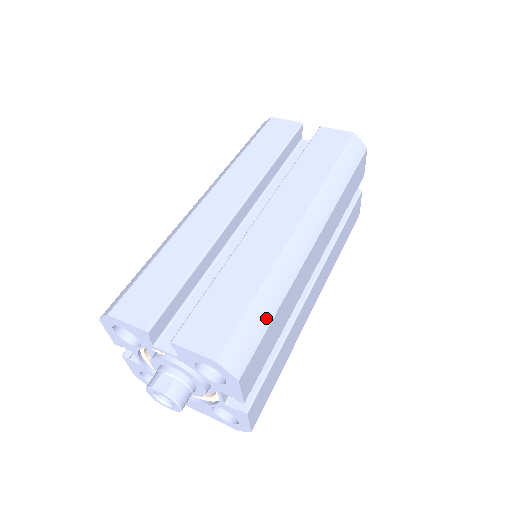
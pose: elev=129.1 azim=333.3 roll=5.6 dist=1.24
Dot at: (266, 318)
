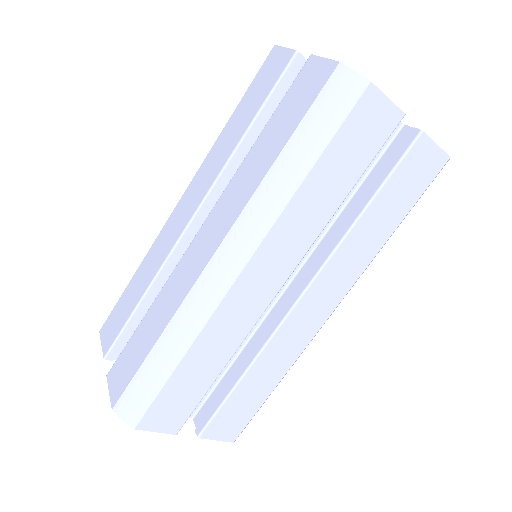
Dot at: occluded
